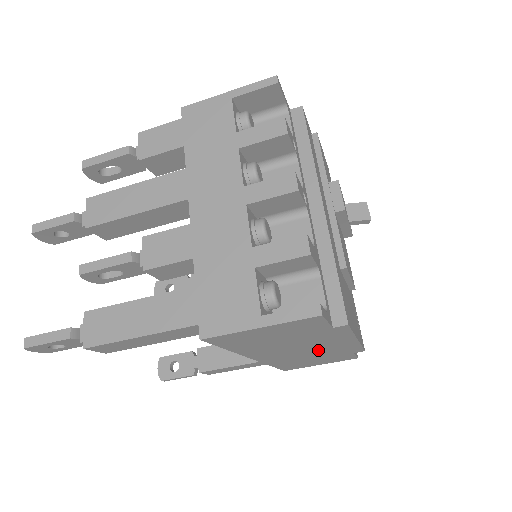
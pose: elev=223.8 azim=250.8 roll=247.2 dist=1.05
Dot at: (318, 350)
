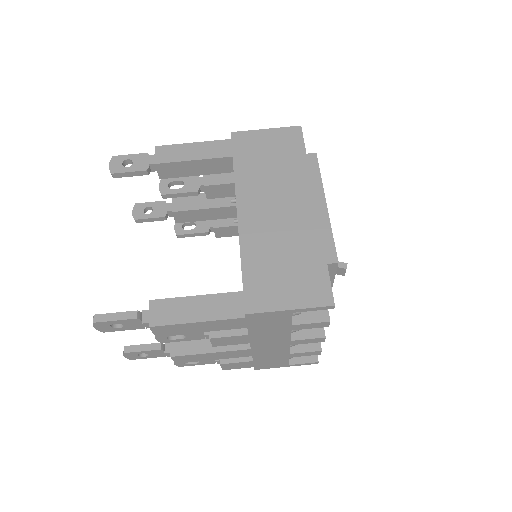
Dot at: (293, 220)
